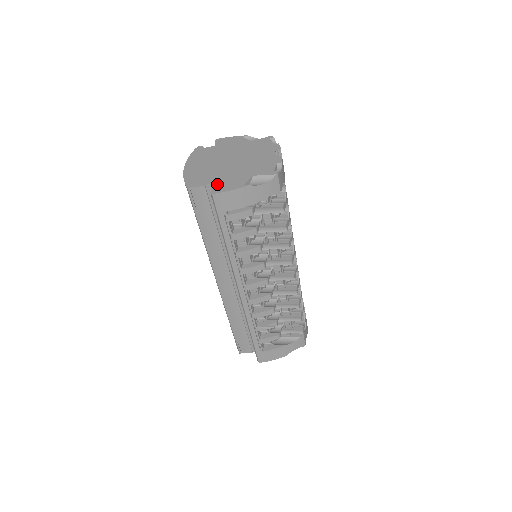
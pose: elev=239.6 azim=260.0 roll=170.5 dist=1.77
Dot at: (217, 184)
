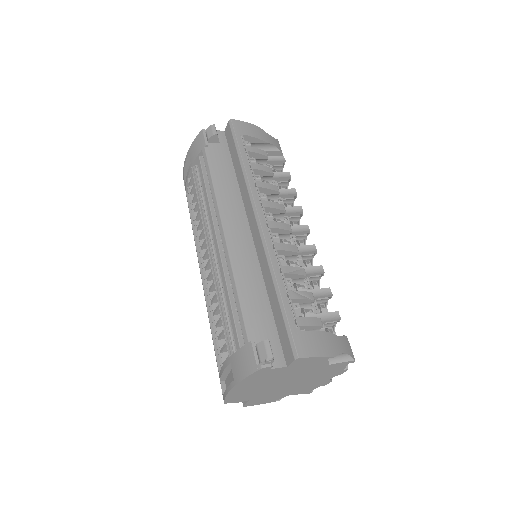
Dot at: (254, 401)
